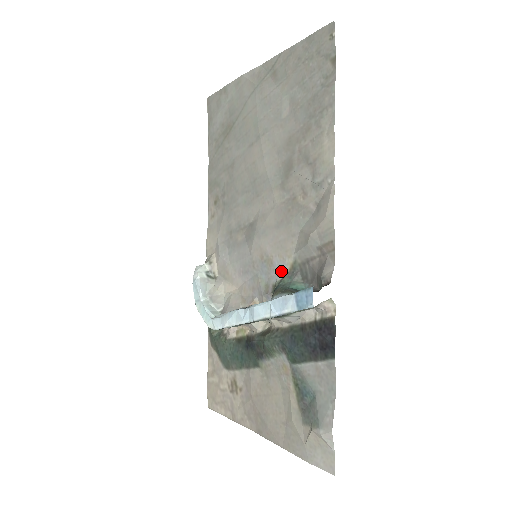
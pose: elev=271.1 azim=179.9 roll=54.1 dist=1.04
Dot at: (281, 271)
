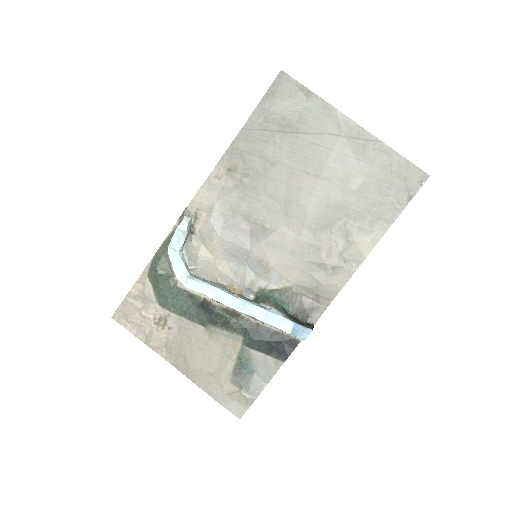
Dot at: (273, 283)
